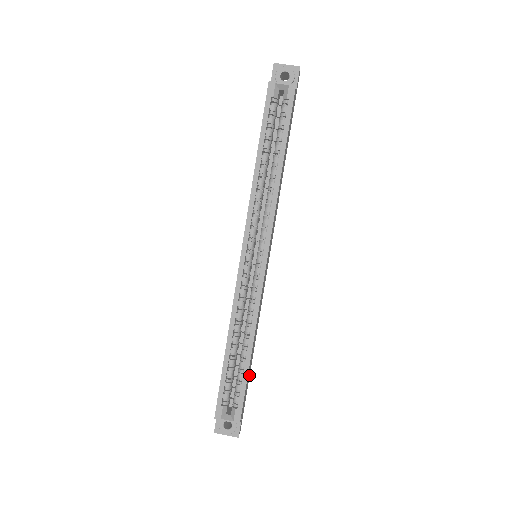
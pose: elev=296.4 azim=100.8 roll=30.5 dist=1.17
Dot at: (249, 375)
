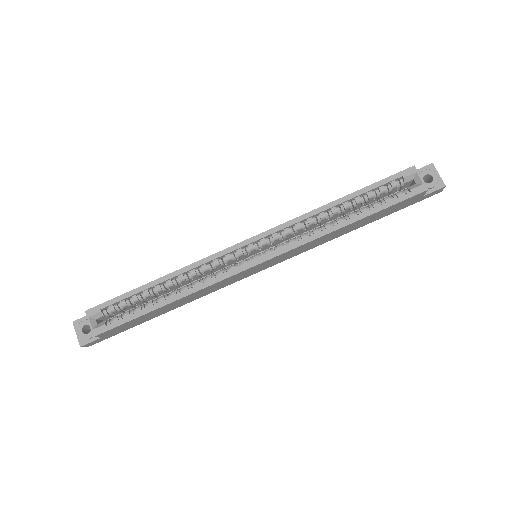
Dot at: (145, 321)
